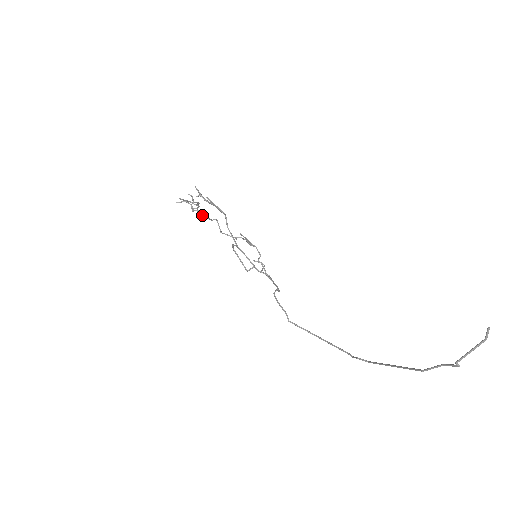
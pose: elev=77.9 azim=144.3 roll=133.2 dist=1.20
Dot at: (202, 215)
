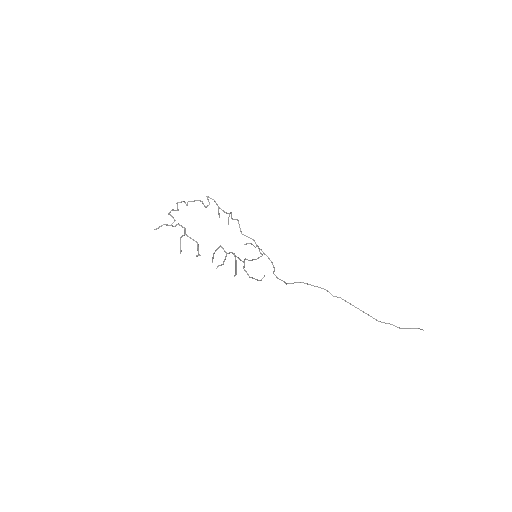
Dot at: occluded
